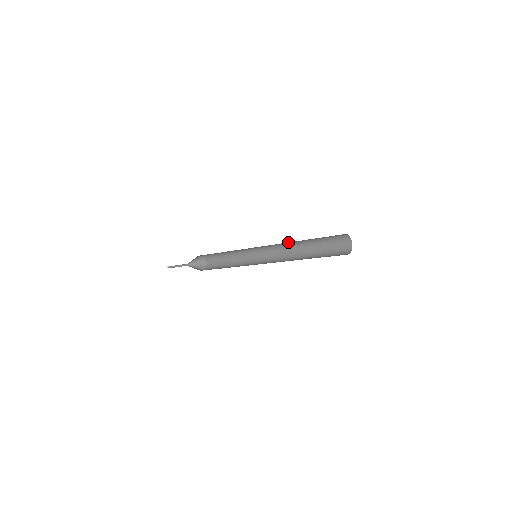
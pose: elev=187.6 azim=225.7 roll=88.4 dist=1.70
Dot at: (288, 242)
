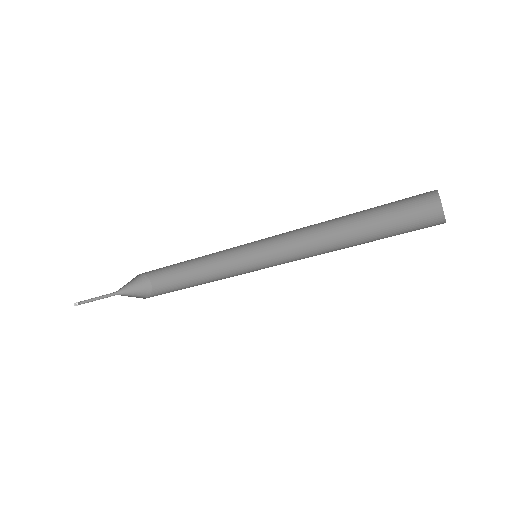
Dot at: occluded
